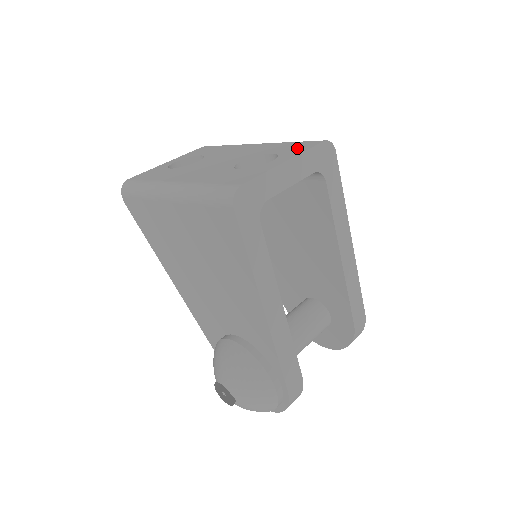
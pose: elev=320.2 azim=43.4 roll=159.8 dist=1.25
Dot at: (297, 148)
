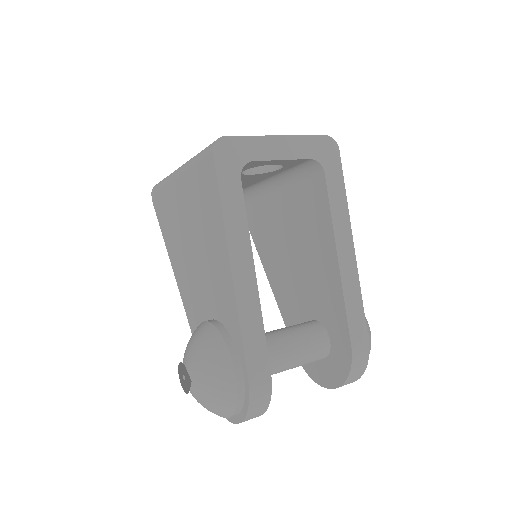
Dot at: occluded
